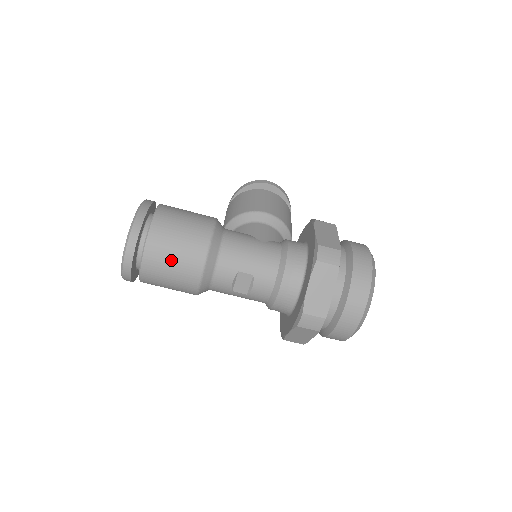
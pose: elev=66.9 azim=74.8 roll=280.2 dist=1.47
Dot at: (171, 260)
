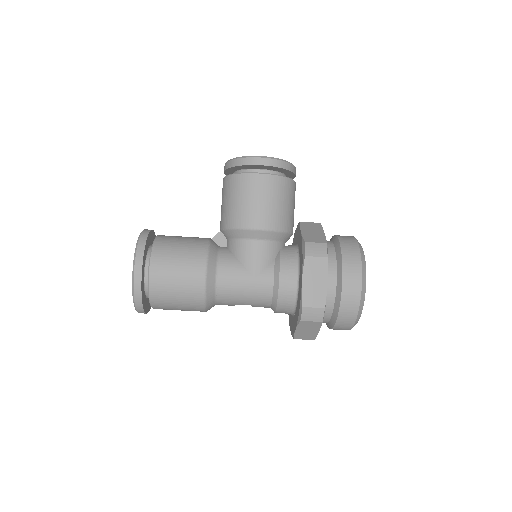
Dot at: (176, 309)
